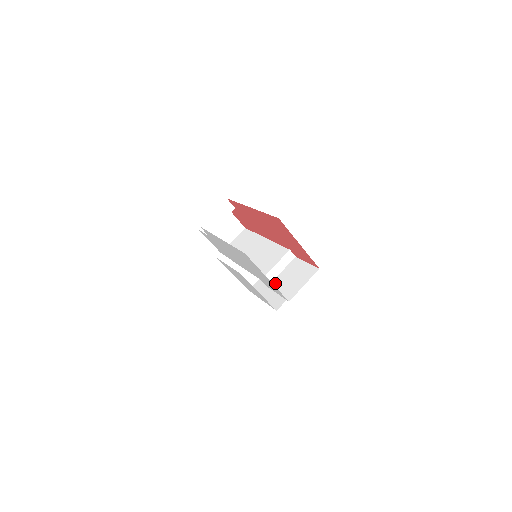
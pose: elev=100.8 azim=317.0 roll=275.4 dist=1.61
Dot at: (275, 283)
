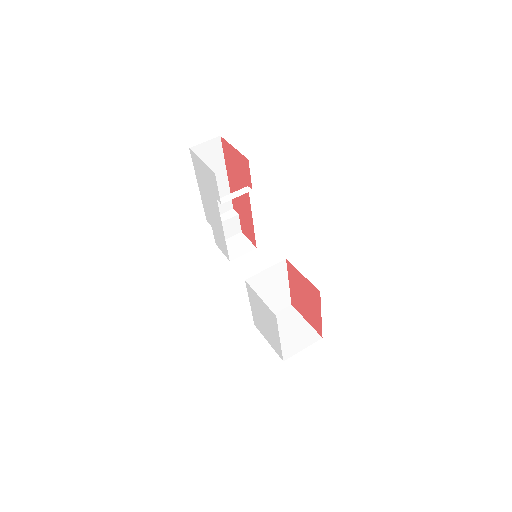
Dot at: occluded
